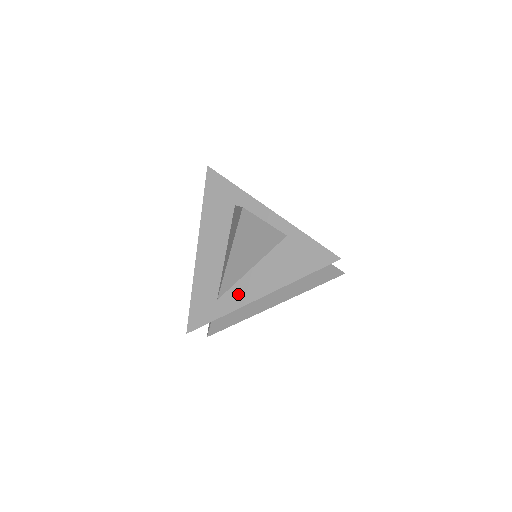
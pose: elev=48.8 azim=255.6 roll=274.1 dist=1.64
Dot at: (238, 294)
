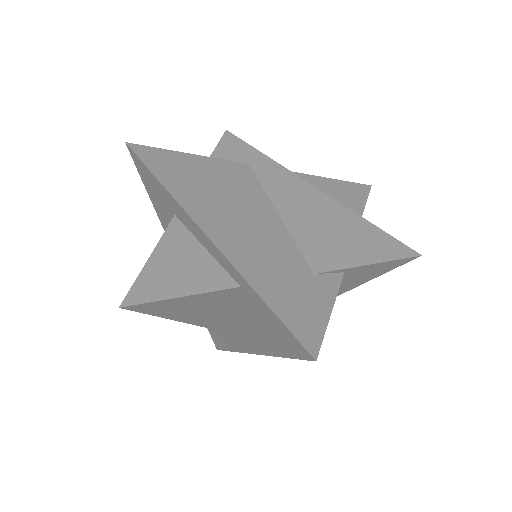
Dot at: (232, 336)
